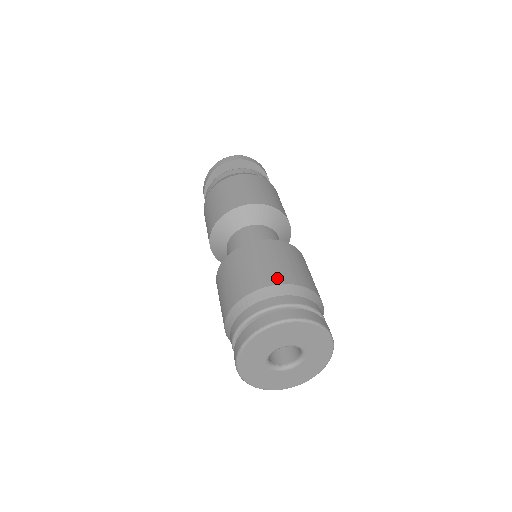
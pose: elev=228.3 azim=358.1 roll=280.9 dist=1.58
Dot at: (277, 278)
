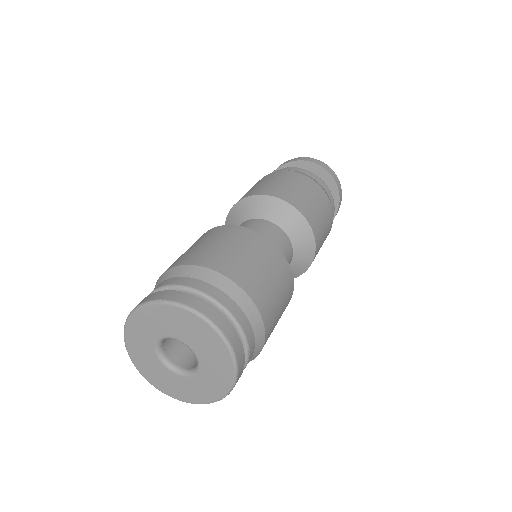
Dot at: (246, 282)
